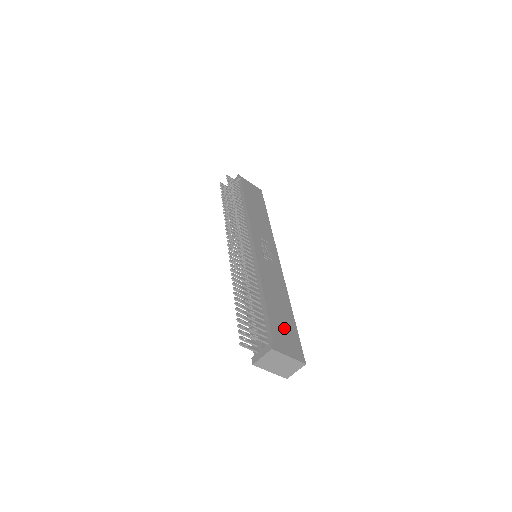
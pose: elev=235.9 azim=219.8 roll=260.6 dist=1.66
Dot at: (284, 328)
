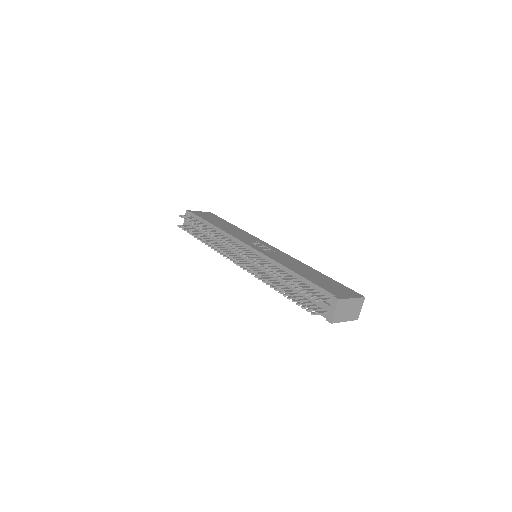
Dot at: (329, 284)
